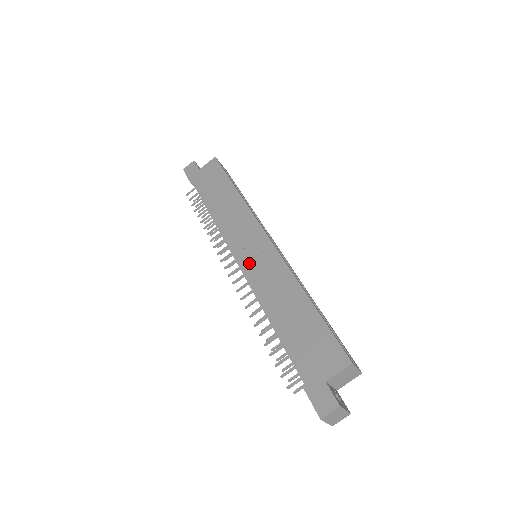
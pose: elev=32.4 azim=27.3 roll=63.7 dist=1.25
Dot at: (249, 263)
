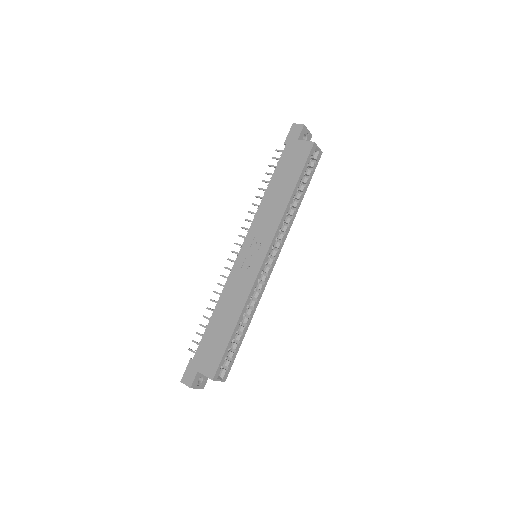
Dot at: (241, 261)
